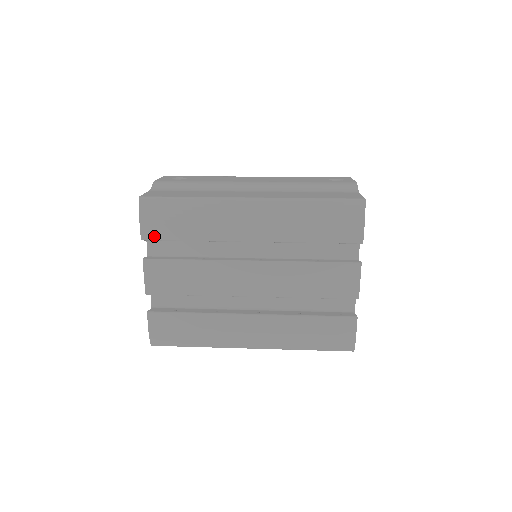
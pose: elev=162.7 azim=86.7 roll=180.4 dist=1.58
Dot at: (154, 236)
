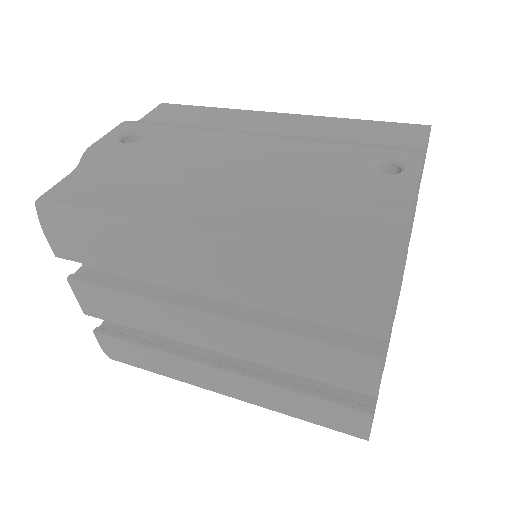
Dot at: (69, 256)
